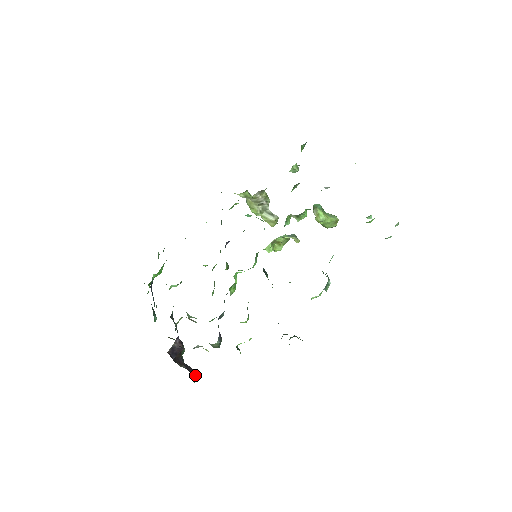
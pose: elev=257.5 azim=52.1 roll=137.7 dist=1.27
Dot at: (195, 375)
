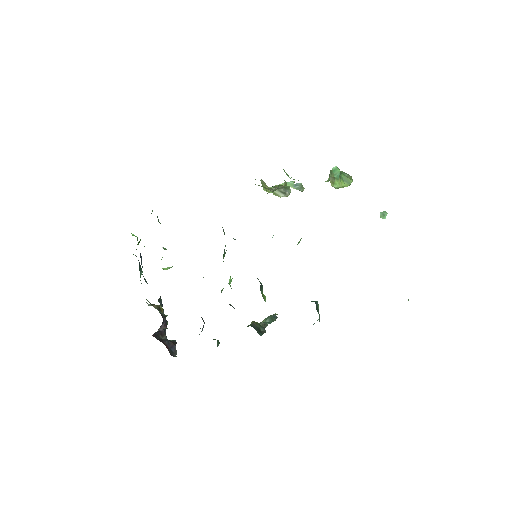
Dot at: (175, 352)
